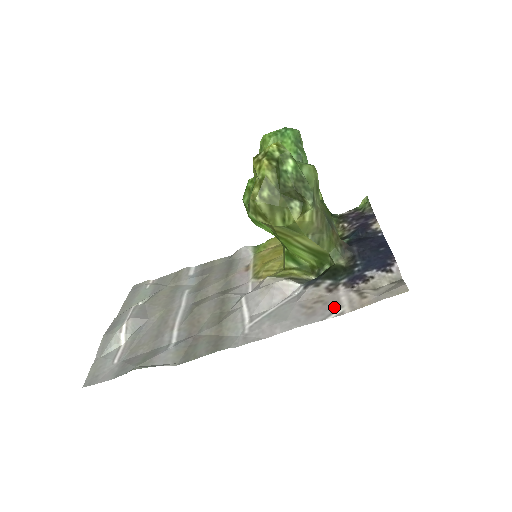
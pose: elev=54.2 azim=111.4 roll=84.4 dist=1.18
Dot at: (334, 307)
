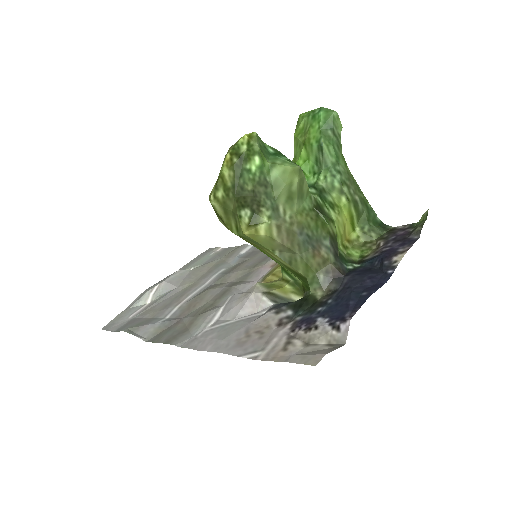
Dot at: (260, 346)
